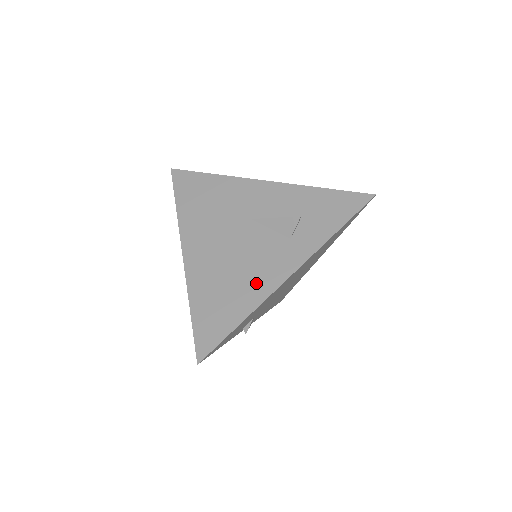
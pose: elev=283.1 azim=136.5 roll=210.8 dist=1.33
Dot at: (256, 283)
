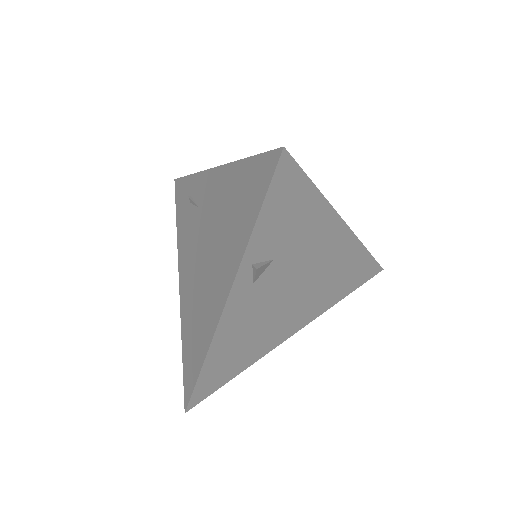
Dot at: occluded
